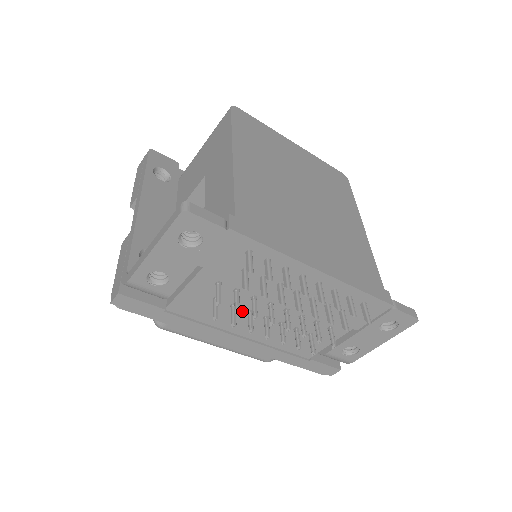
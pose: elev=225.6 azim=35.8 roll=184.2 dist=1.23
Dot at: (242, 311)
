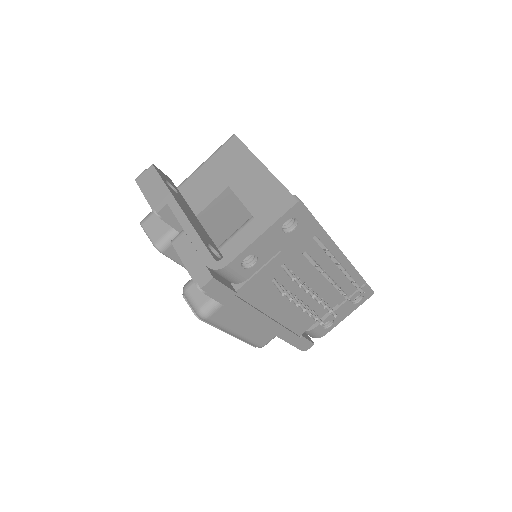
Dot at: occluded
